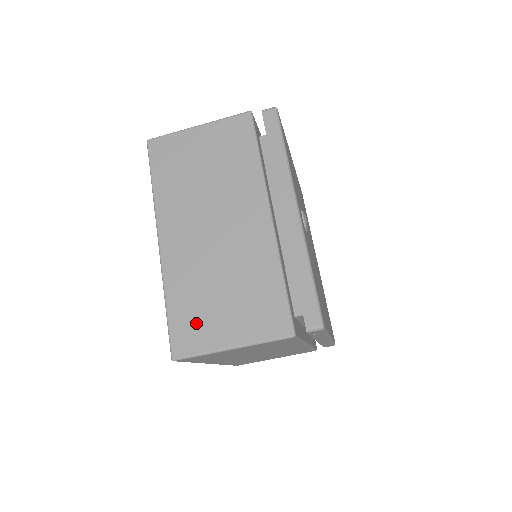
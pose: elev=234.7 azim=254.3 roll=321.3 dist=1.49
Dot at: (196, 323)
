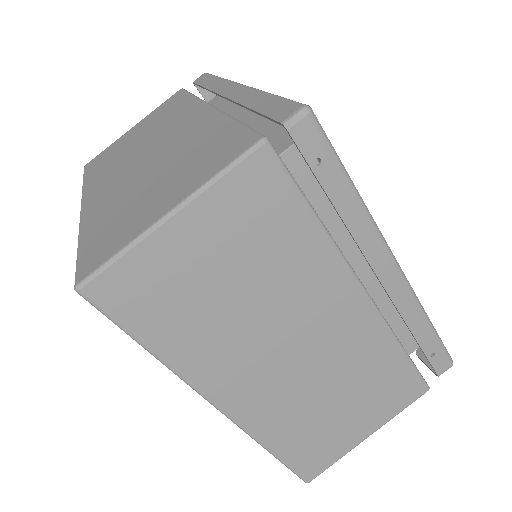
Dot at: (116, 229)
